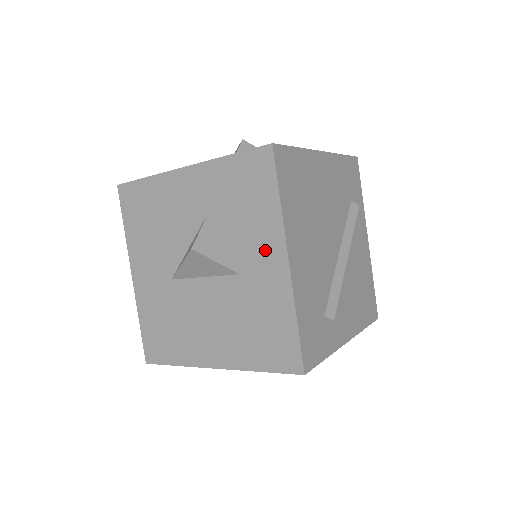
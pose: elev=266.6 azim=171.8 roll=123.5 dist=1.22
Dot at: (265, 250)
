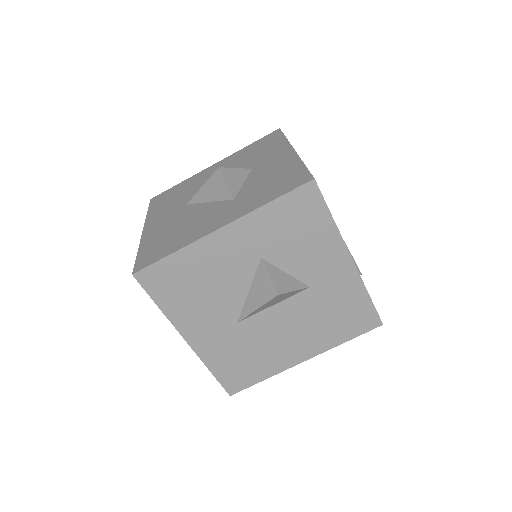
Dot at: (329, 261)
